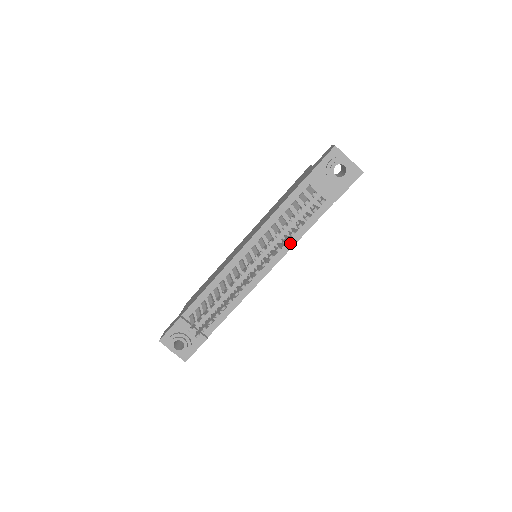
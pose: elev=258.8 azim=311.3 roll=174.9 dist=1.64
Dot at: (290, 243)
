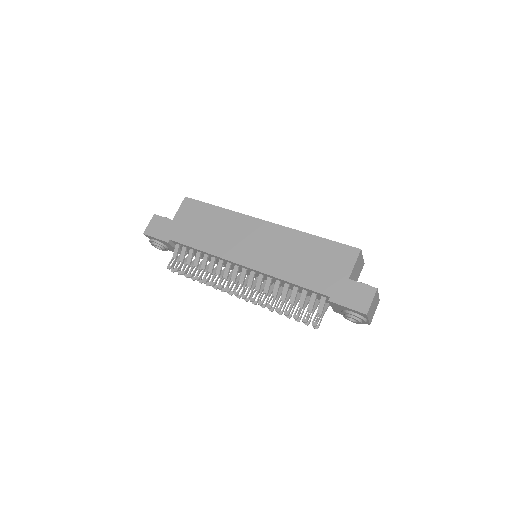
Dot at: occluded
